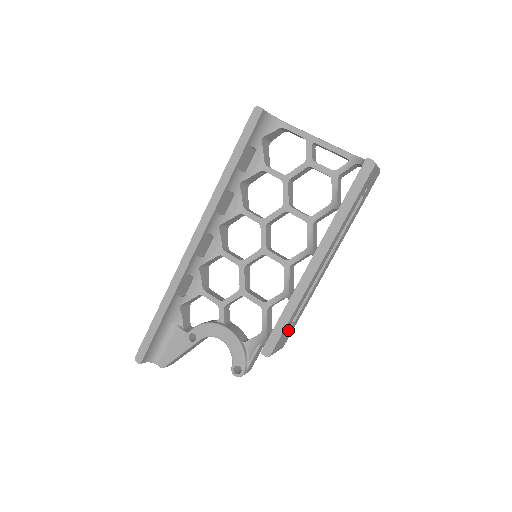
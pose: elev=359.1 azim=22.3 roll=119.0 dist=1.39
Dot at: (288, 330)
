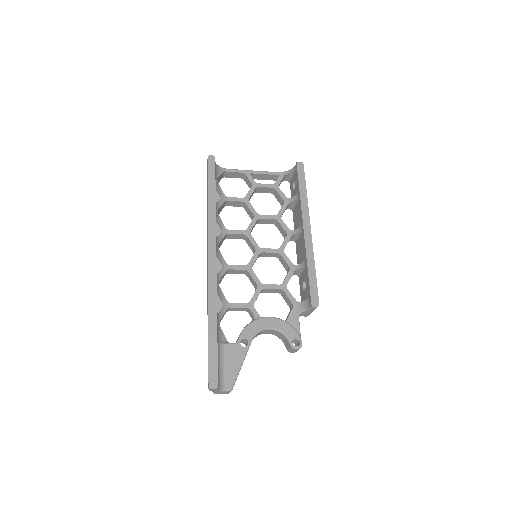
Dot at: occluded
